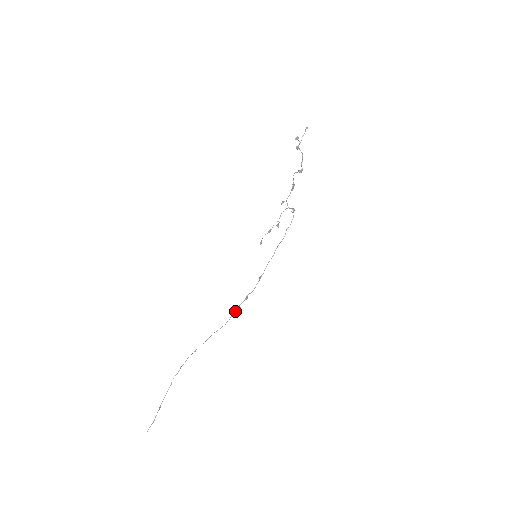
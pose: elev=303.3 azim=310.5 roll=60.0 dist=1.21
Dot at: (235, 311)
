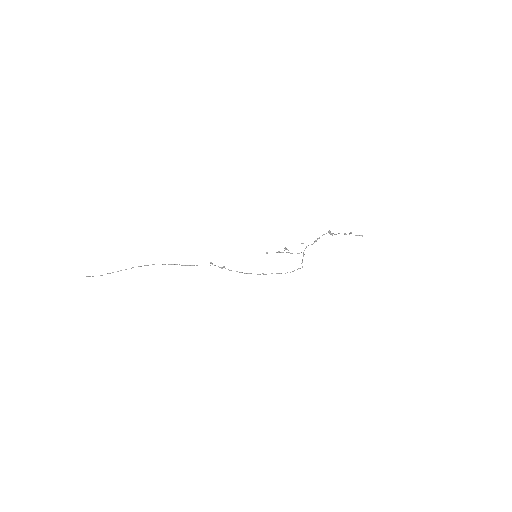
Dot at: occluded
